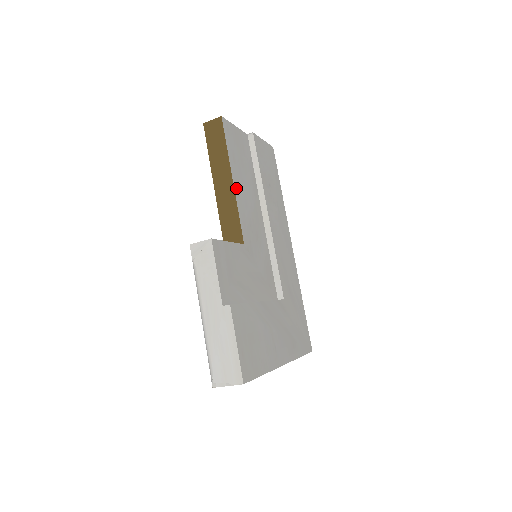
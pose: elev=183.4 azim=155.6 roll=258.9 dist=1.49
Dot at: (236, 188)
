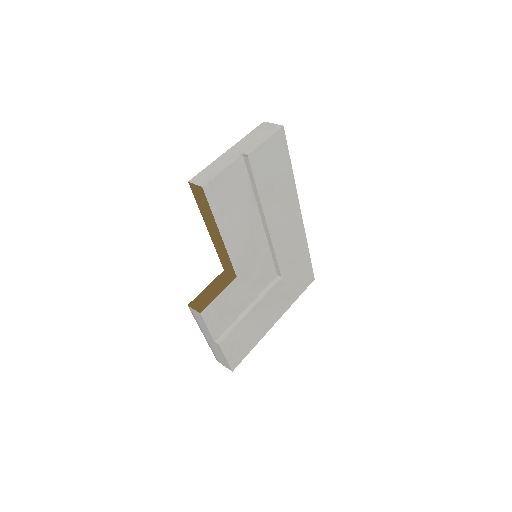
Dot at: (226, 239)
